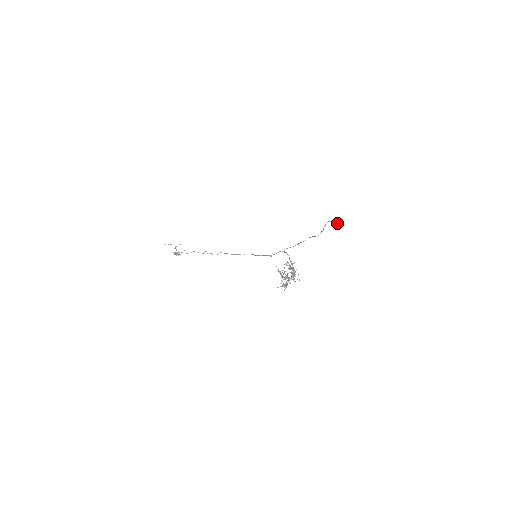
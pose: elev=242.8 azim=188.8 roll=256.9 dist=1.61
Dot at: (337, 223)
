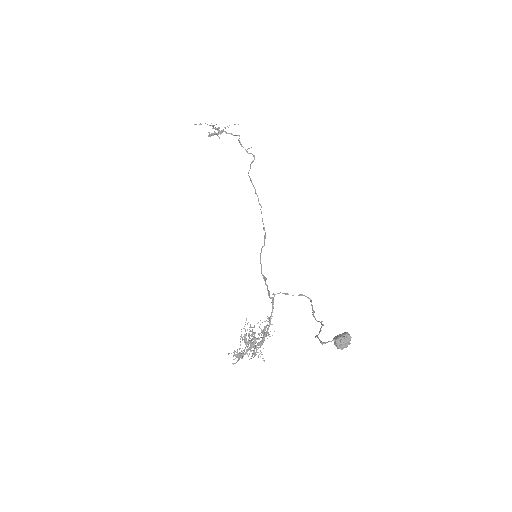
Dot at: (336, 344)
